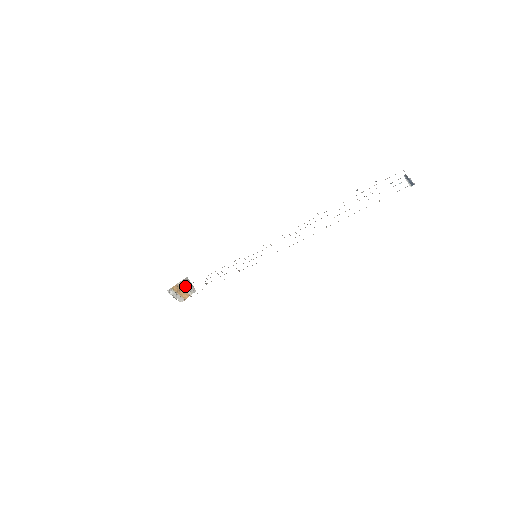
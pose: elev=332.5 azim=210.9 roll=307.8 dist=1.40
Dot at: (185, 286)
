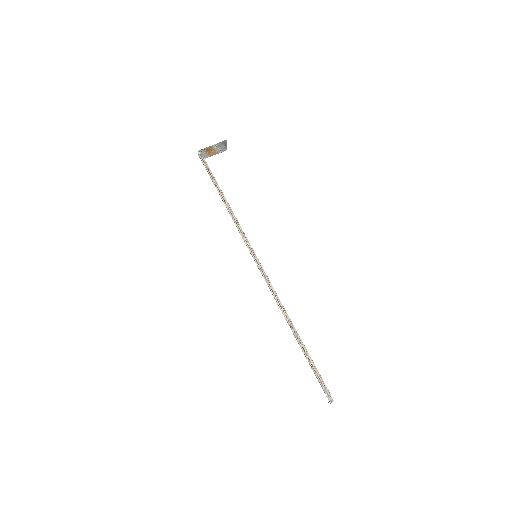
Dot at: (219, 147)
